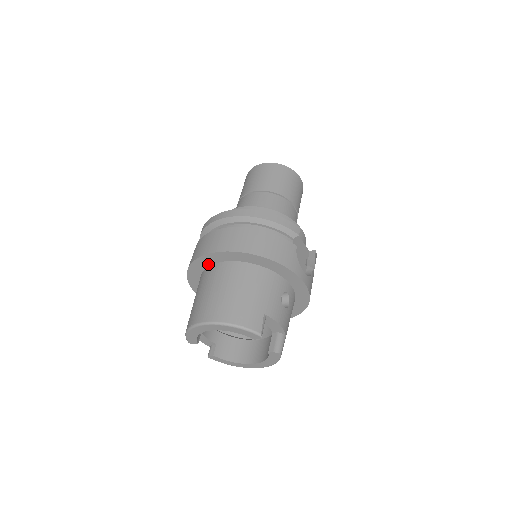
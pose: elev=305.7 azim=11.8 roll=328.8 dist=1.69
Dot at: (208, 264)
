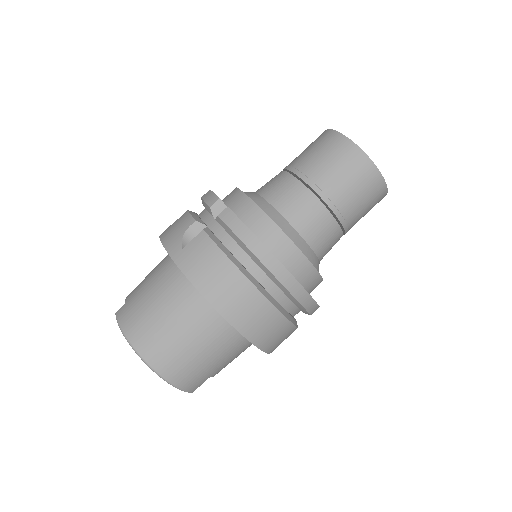
Dot at: occluded
